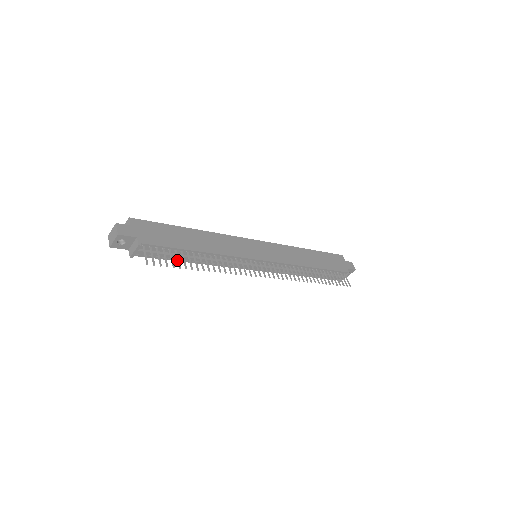
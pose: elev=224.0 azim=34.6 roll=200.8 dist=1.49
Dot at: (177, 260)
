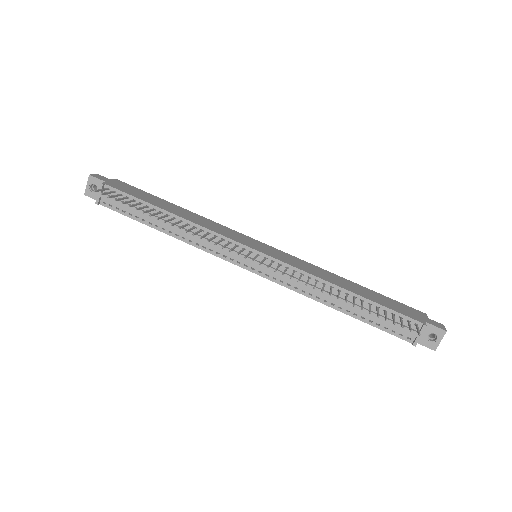
Dot at: (133, 205)
